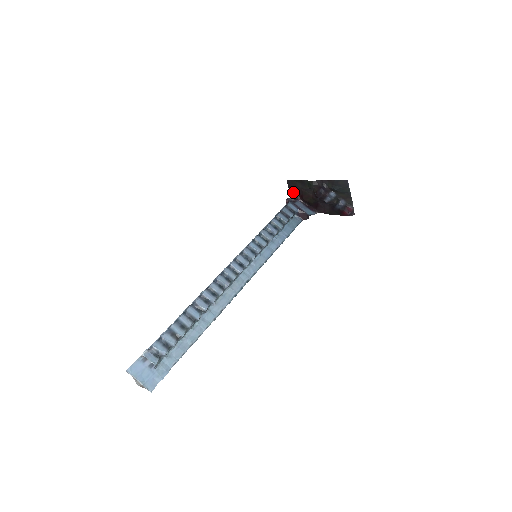
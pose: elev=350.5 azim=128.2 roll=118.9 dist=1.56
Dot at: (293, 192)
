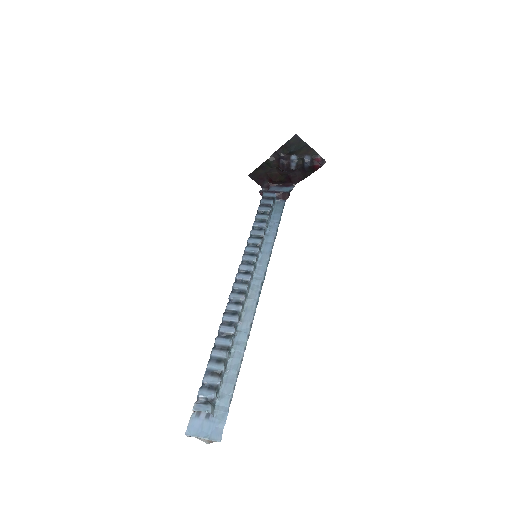
Dot at: (261, 182)
